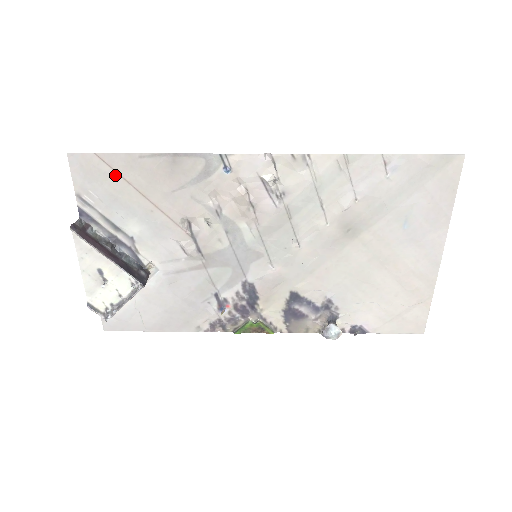
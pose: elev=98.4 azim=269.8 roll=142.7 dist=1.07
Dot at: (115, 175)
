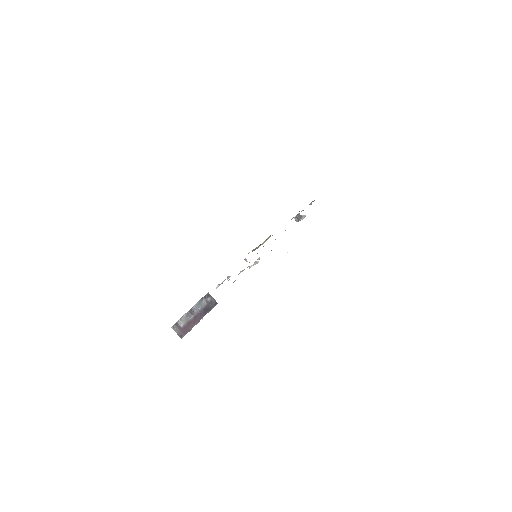
Dot at: occluded
